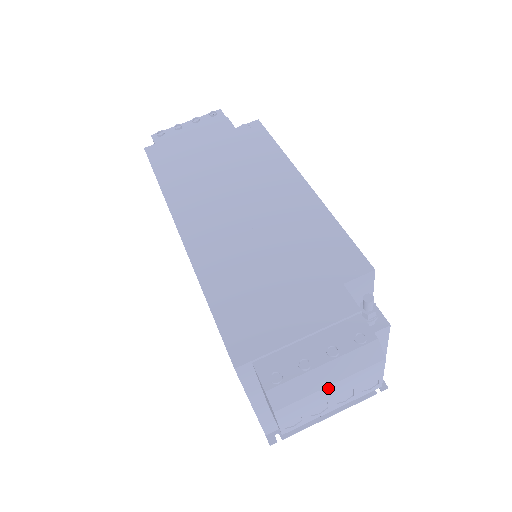
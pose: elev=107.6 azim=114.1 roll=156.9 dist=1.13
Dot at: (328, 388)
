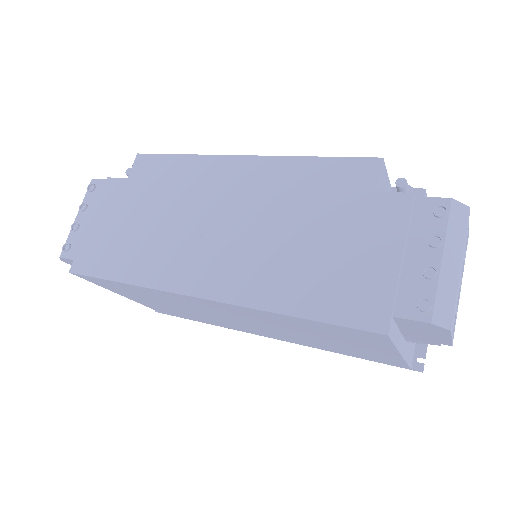
Dot at: (460, 271)
